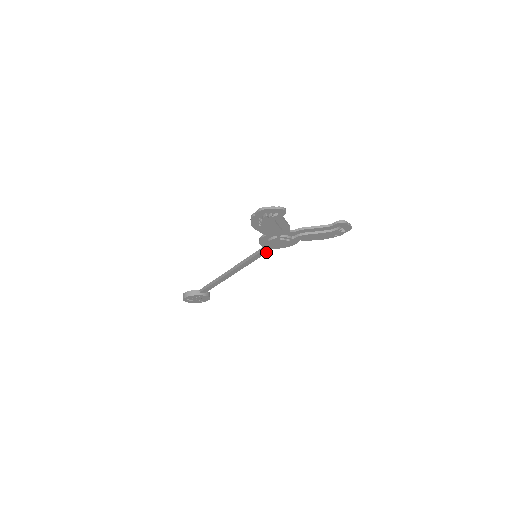
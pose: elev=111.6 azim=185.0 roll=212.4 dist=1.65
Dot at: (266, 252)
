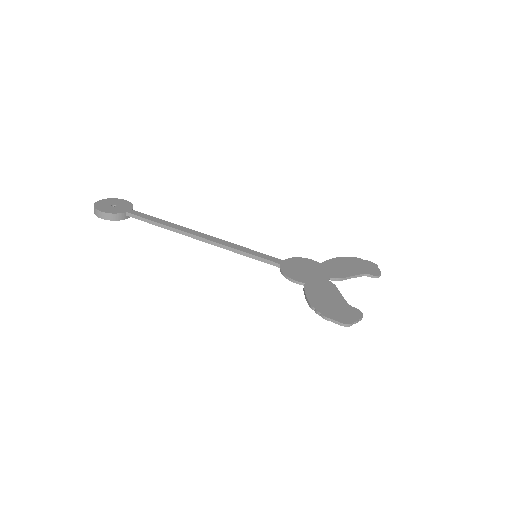
Dot at: occluded
